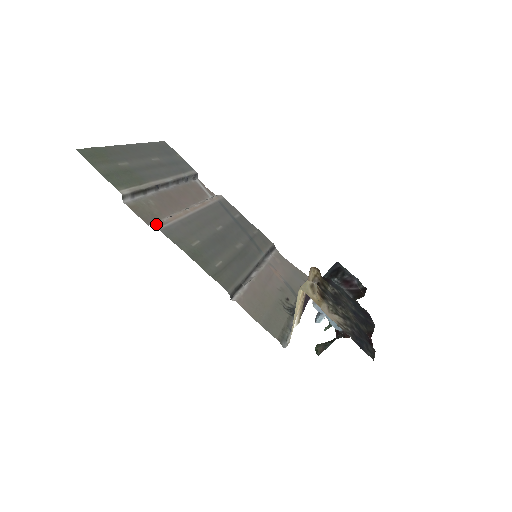
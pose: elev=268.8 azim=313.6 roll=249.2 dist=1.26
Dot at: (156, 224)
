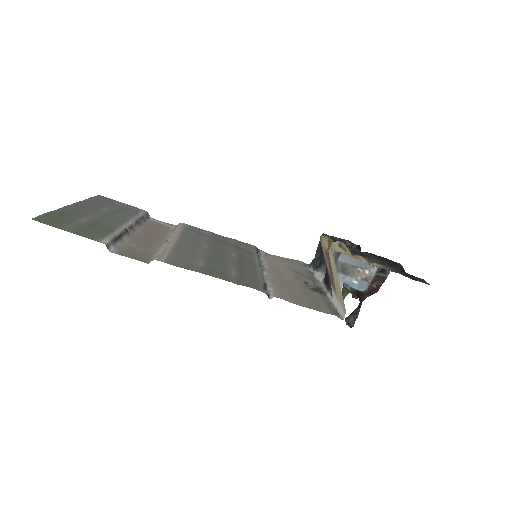
Dot at: (156, 259)
